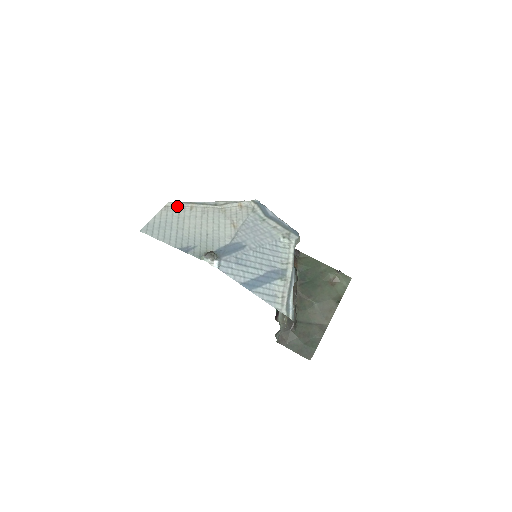
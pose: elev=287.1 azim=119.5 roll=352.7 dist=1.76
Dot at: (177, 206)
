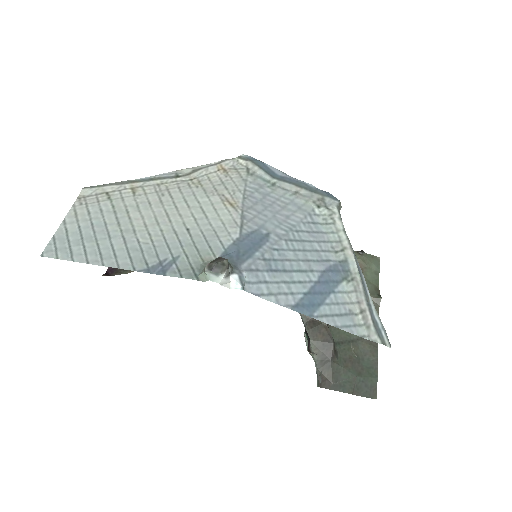
Dot at: (103, 192)
